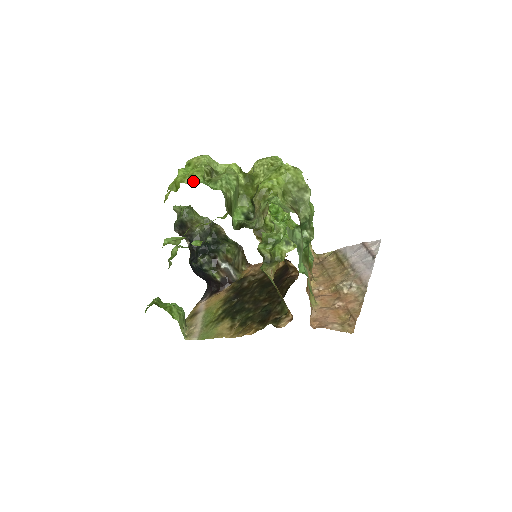
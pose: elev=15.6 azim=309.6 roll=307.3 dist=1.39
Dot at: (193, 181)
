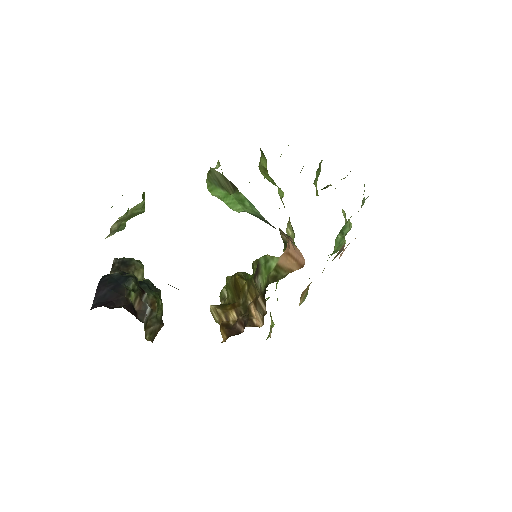
Dot at: occluded
